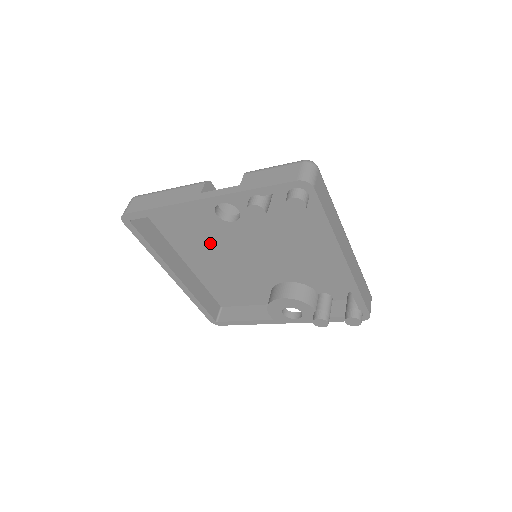
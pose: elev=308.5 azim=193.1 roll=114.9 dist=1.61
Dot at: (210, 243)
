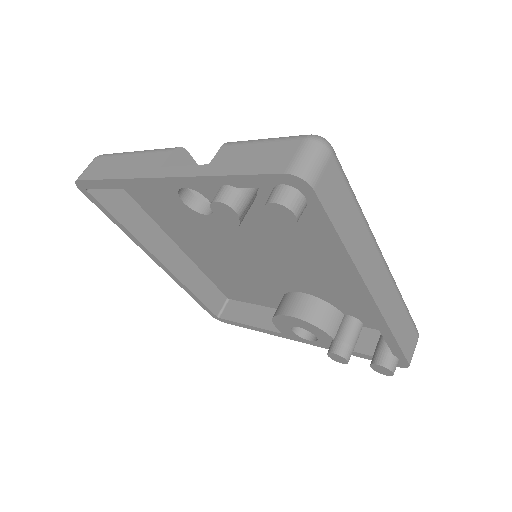
Dot at: (199, 228)
